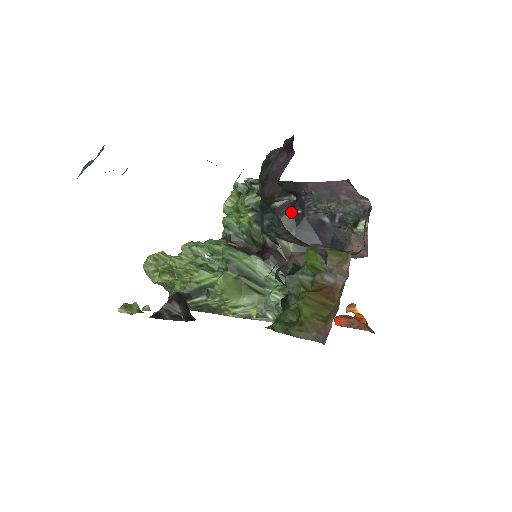
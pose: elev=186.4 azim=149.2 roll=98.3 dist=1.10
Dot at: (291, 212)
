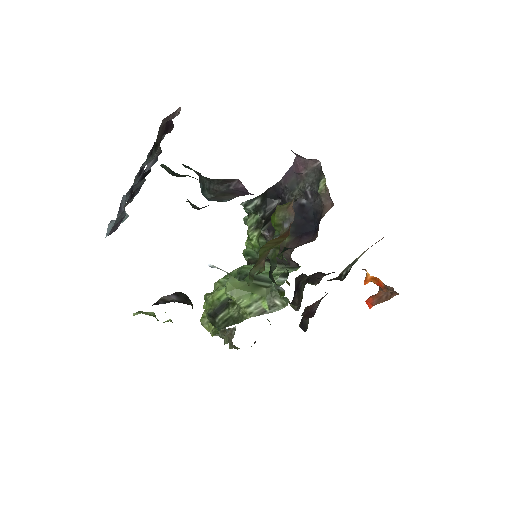
Dot at: occluded
